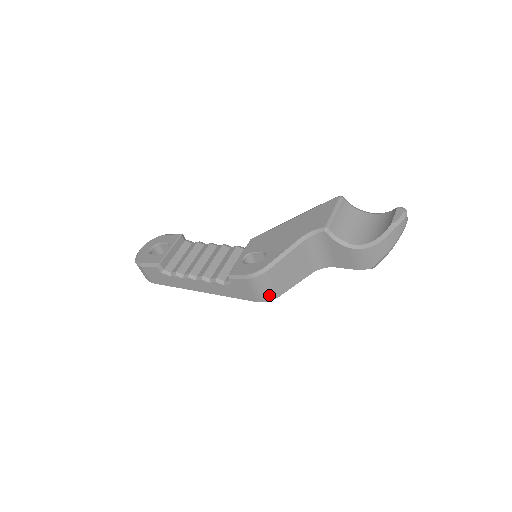
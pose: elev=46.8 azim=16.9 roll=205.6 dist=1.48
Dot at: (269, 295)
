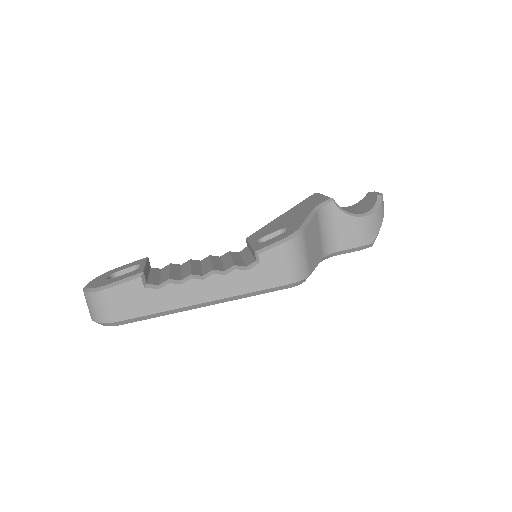
Dot at: (304, 269)
